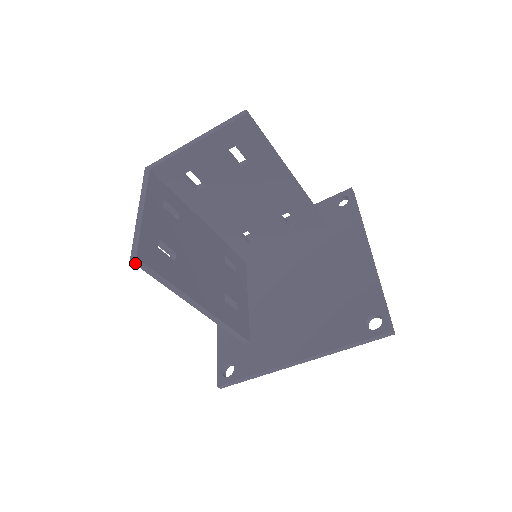
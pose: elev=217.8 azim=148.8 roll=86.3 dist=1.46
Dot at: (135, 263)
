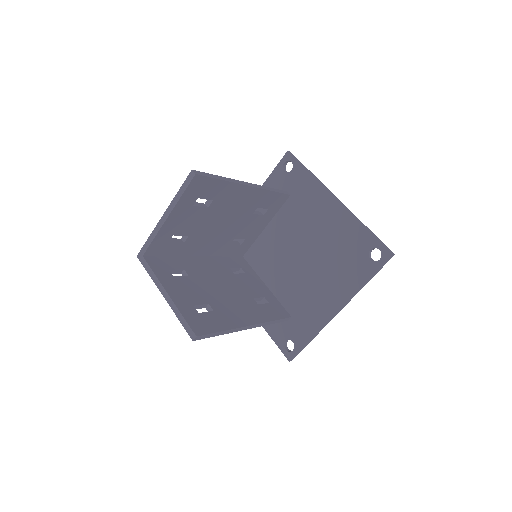
Dot at: occluded
